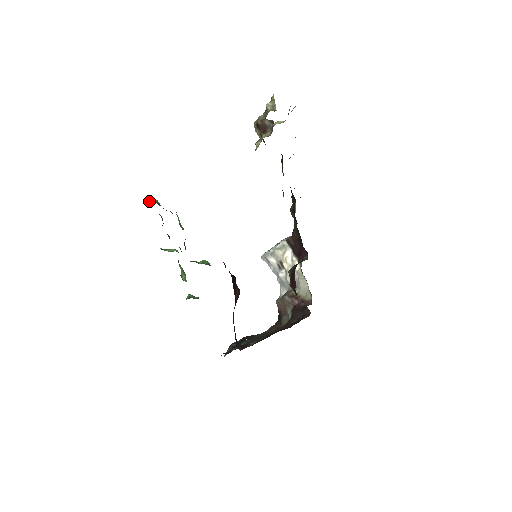
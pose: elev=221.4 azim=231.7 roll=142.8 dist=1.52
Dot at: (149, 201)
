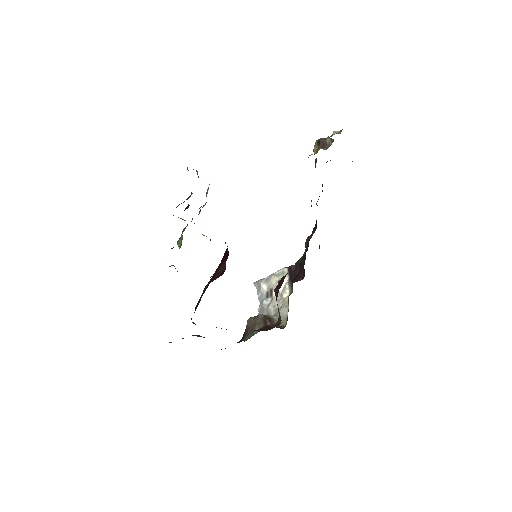
Dot at: occluded
